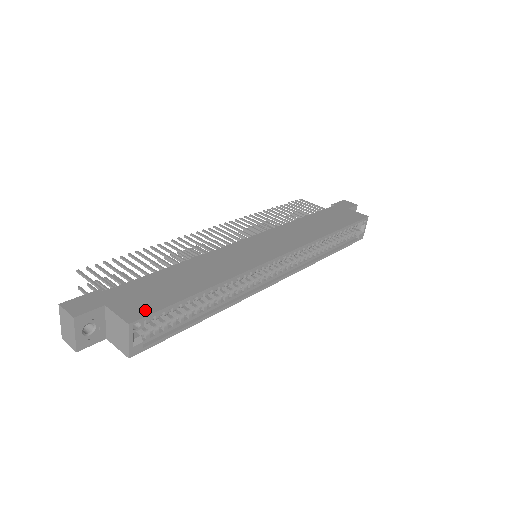
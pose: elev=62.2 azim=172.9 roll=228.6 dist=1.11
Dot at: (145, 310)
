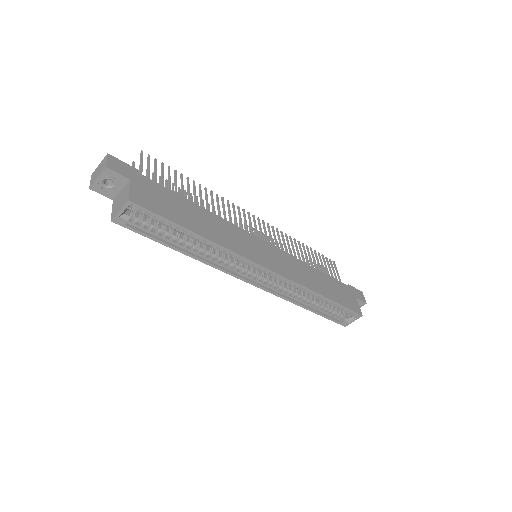
Dot at: (147, 204)
